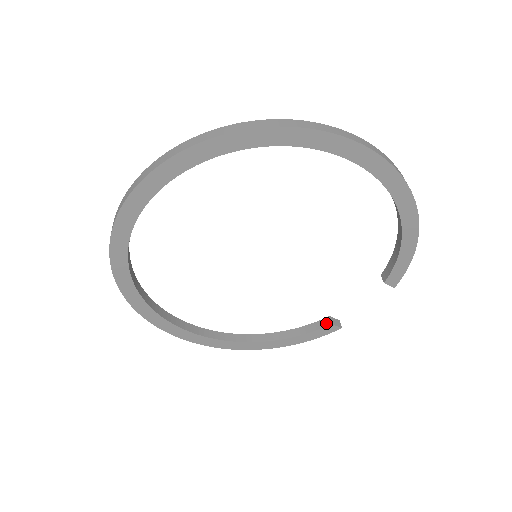
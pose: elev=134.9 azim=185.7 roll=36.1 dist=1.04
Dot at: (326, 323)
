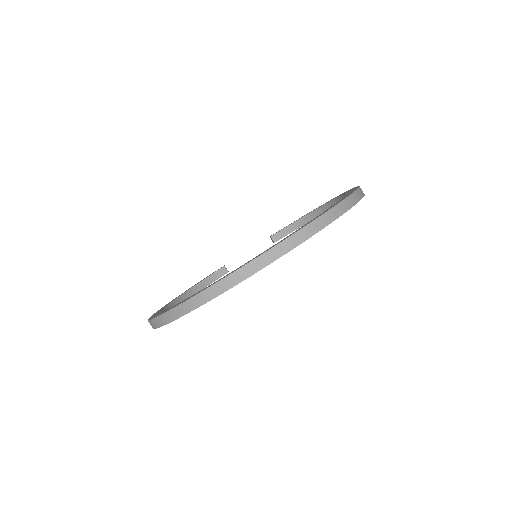
Dot at: (224, 272)
